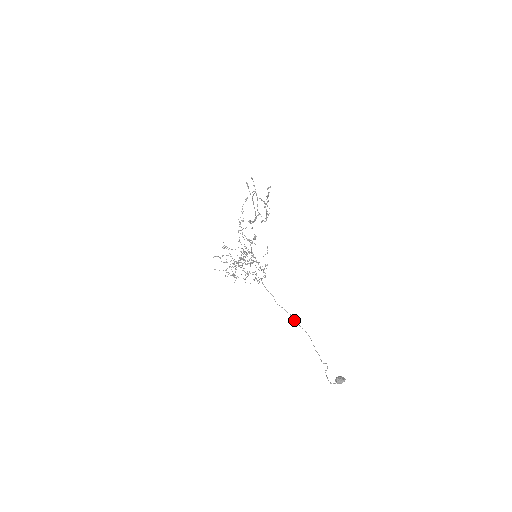
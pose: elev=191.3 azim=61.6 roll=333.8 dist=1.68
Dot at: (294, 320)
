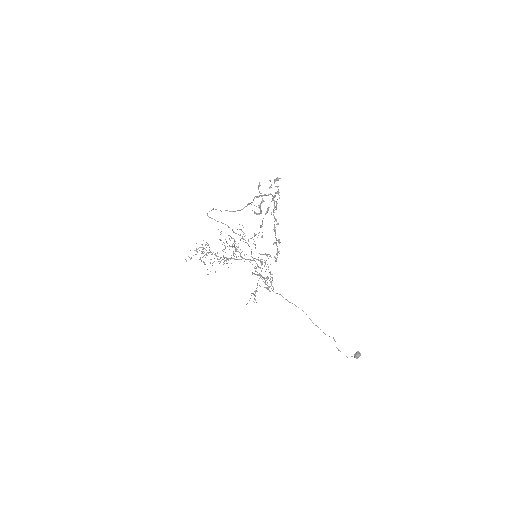
Dot at: occluded
